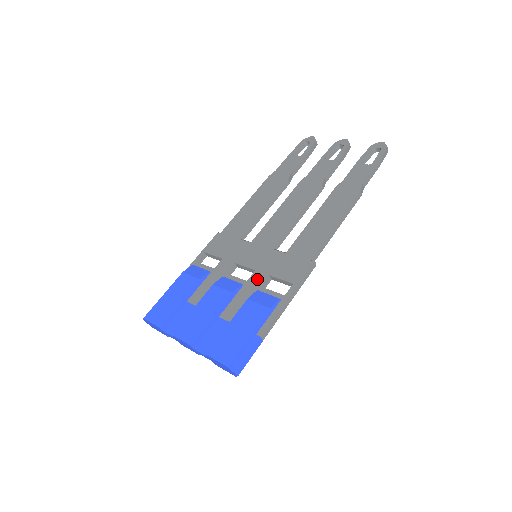
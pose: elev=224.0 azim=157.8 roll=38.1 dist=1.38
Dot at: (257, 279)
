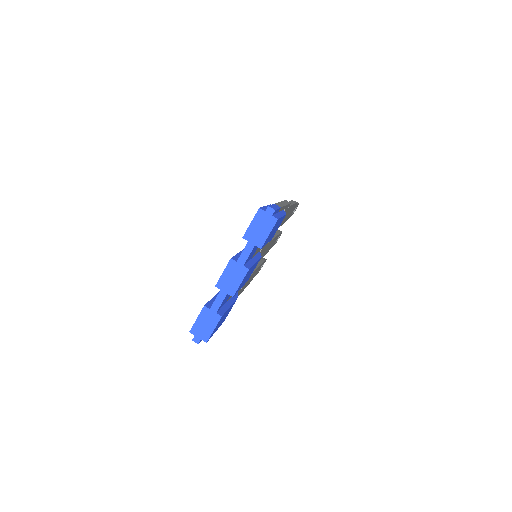
Dot at: occluded
